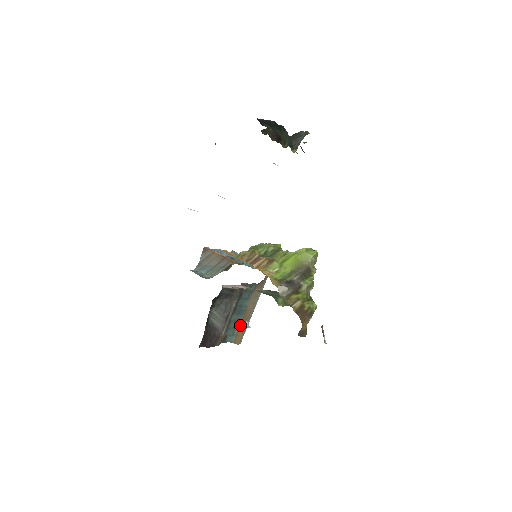
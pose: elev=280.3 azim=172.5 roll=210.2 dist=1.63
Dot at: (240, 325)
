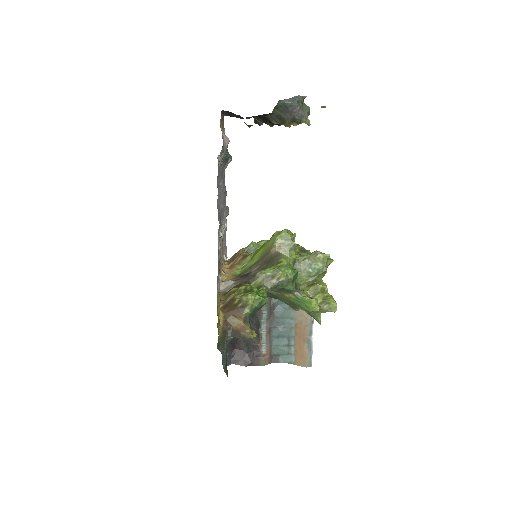
Dot at: (296, 342)
